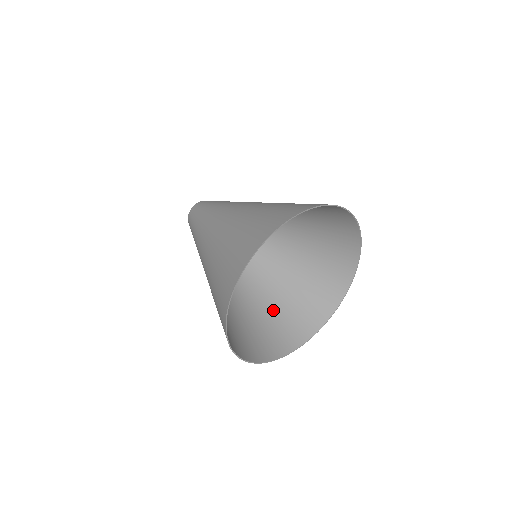
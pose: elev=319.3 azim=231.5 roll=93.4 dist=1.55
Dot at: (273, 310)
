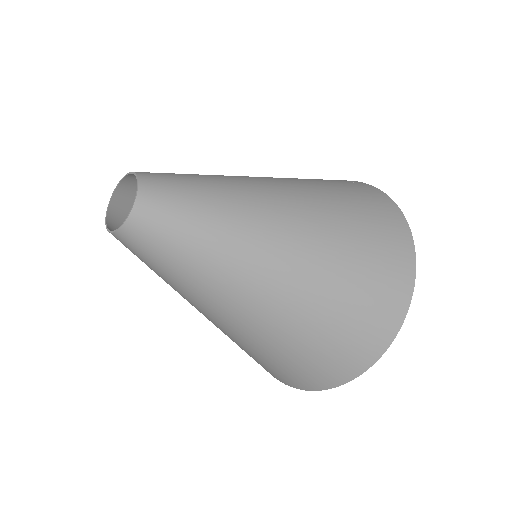
Dot at: occluded
